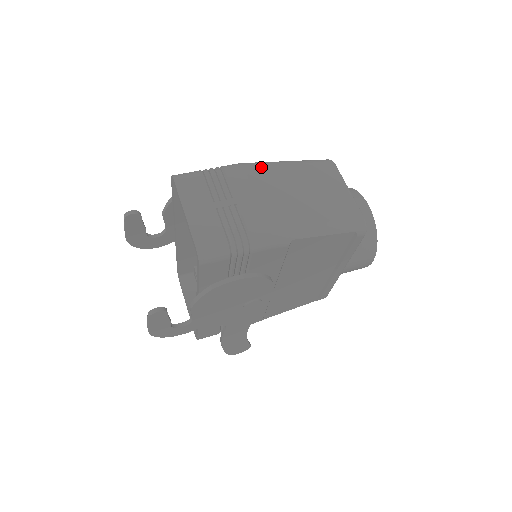
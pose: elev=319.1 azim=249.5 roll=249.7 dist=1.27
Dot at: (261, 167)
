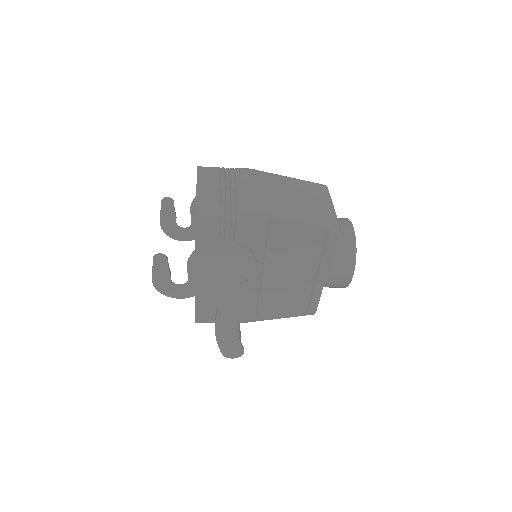
Dot at: (265, 173)
